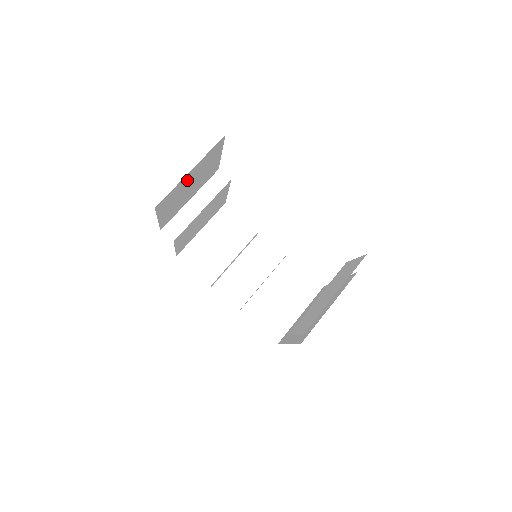
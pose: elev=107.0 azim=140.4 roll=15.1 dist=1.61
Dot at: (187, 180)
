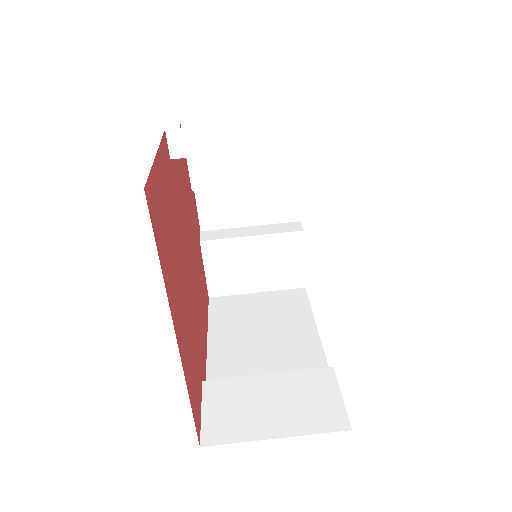
Dot at: occluded
